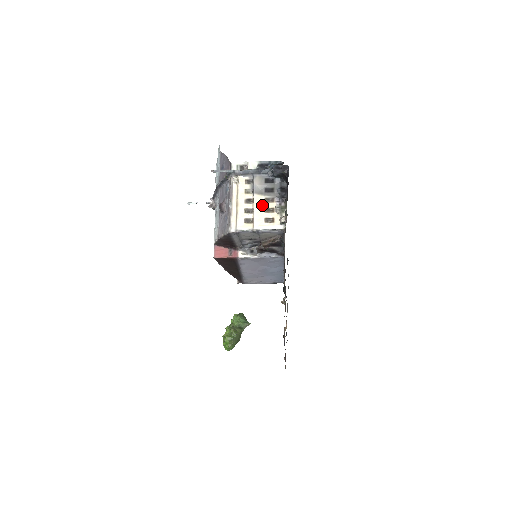
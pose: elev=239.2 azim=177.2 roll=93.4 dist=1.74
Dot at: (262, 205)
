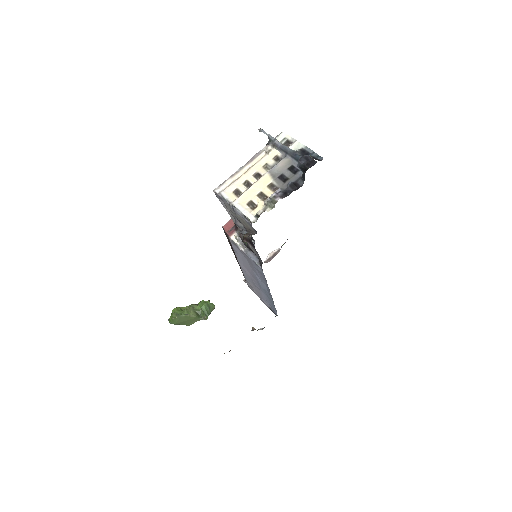
Dot at: (262, 187)
